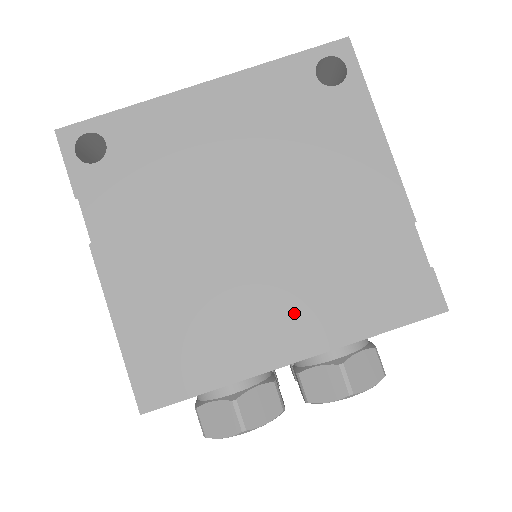
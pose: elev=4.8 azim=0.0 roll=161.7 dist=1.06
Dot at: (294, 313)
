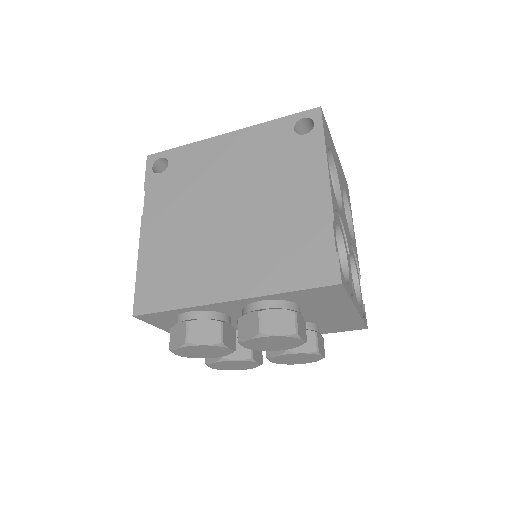
Dot at: (237, 269)
